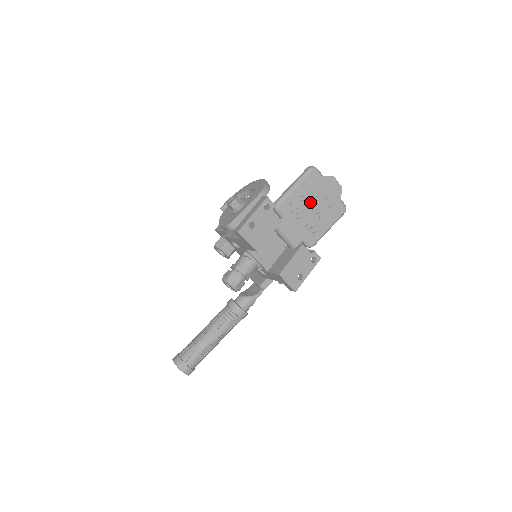
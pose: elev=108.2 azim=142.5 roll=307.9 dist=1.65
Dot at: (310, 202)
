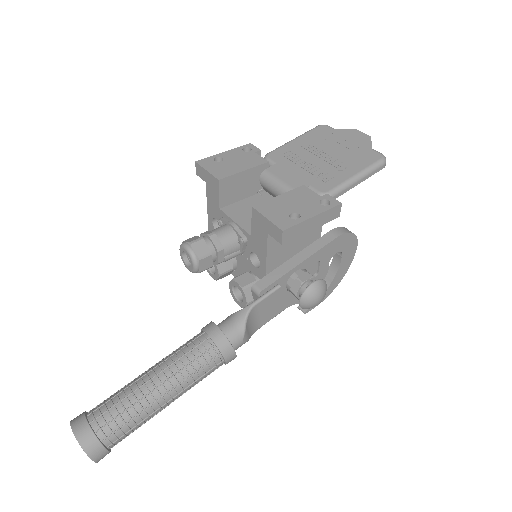
Dot at: (318, 151)
